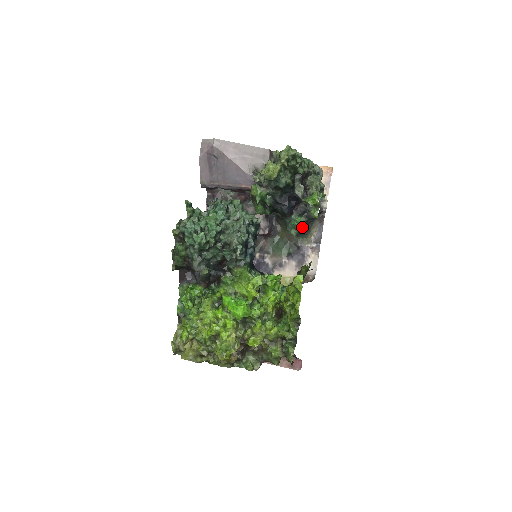
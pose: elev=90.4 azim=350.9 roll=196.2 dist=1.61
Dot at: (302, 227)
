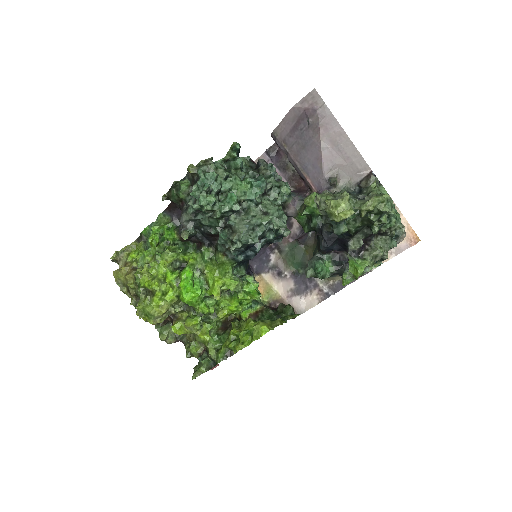
Dot at: (323, 276)
